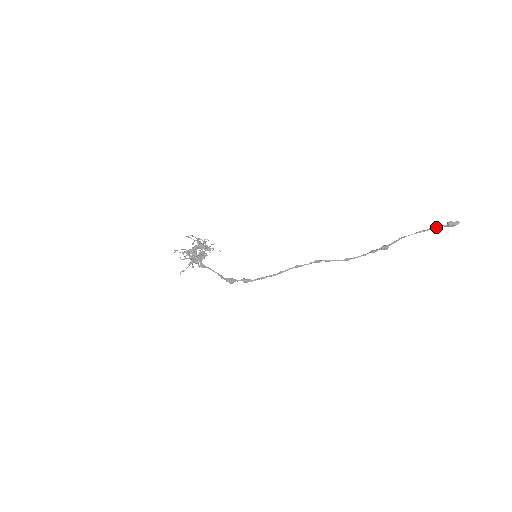
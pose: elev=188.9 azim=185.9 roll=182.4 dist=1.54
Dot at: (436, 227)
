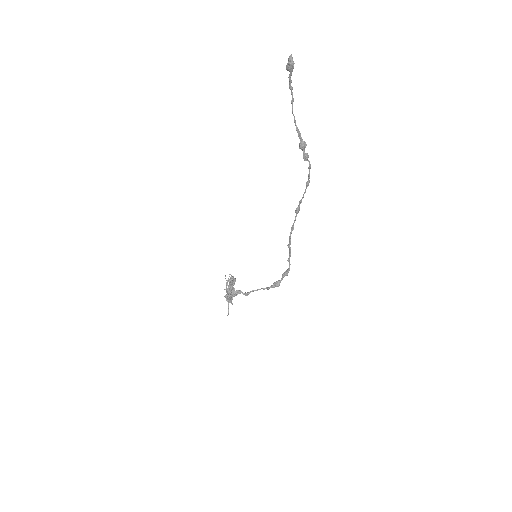
Dot at: (289, 85)
